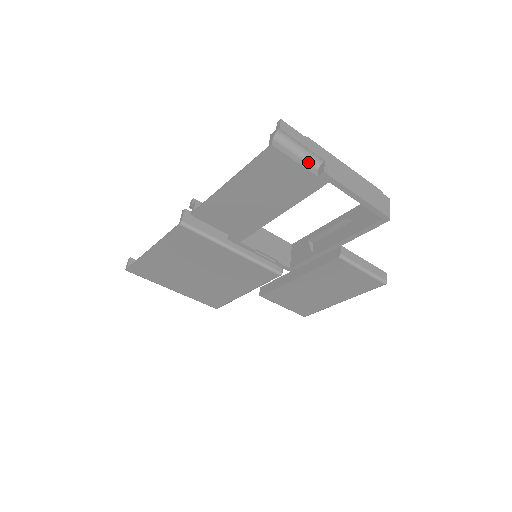
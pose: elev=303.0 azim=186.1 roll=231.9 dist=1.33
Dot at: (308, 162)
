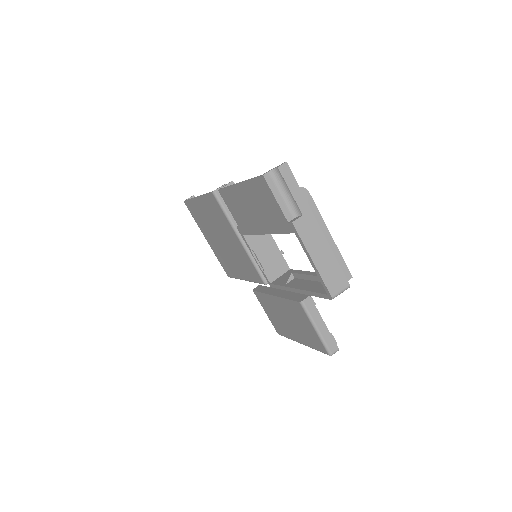
Dot at: (289, 207)
